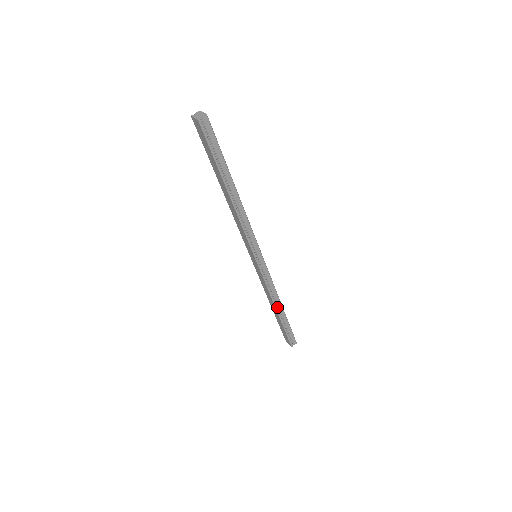
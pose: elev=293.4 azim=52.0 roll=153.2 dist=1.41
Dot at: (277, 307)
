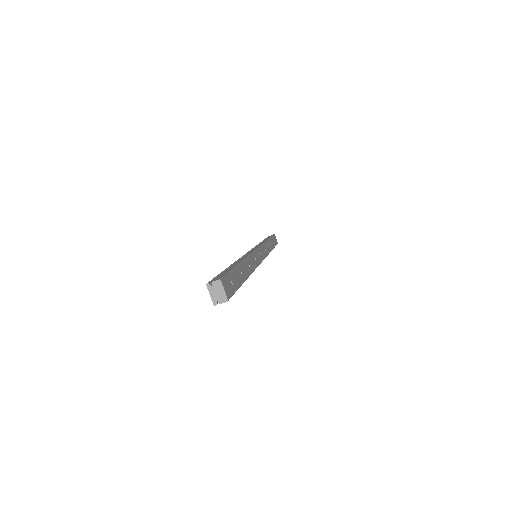
Dot at: occluded
